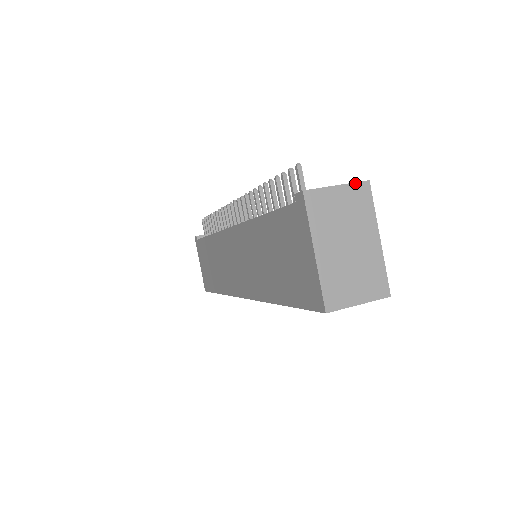
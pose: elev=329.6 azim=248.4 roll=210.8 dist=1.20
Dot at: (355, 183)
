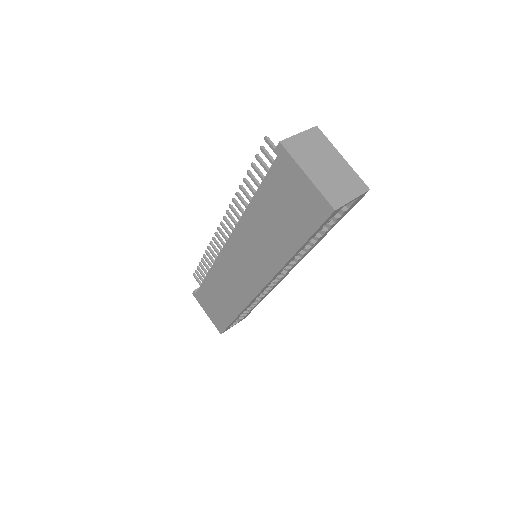
Dot at: (309, 129)
